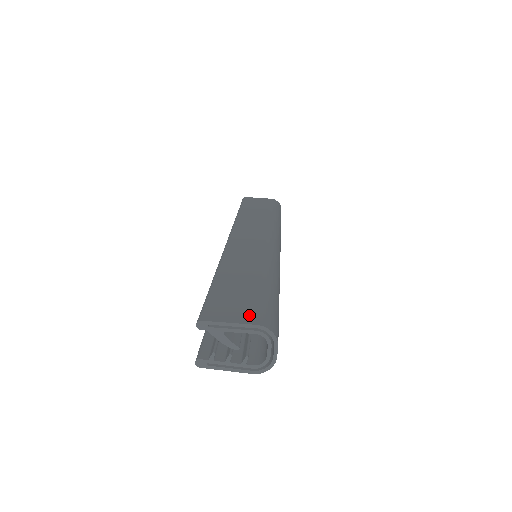
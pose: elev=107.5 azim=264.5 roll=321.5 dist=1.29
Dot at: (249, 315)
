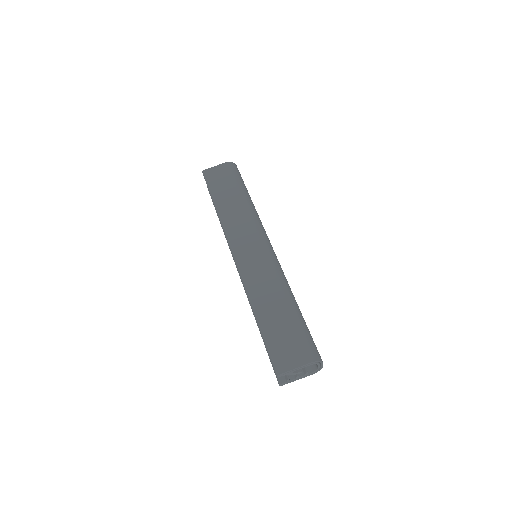
Dot at: (301, 355)
